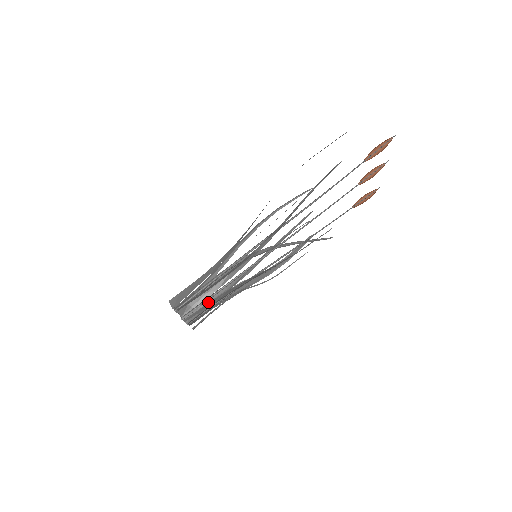
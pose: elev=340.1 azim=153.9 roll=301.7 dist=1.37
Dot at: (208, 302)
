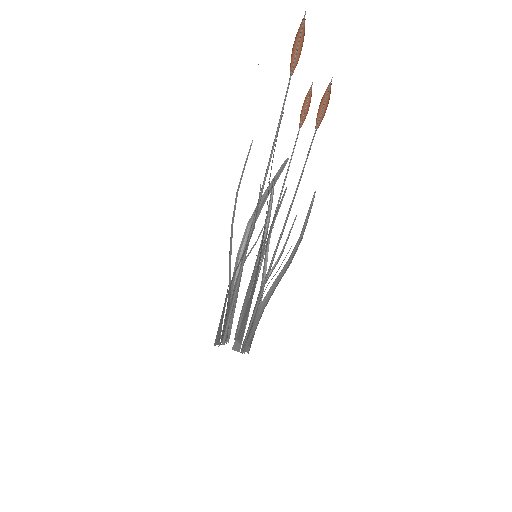
Dot at: (252, 327)
